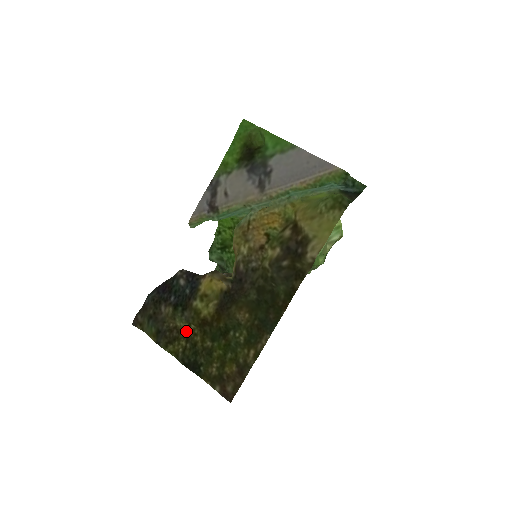
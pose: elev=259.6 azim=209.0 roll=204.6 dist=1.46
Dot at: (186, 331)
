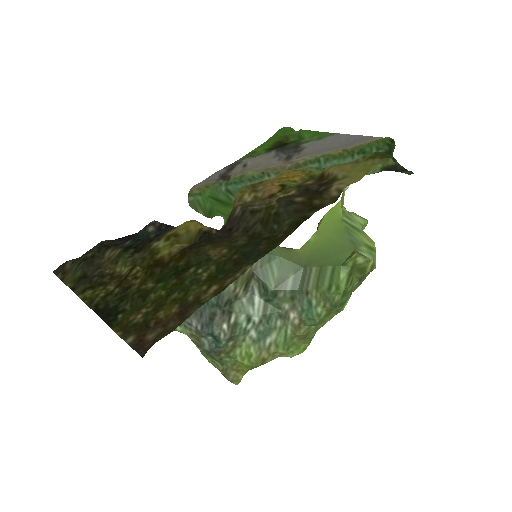
Dot at: (124, 274)
